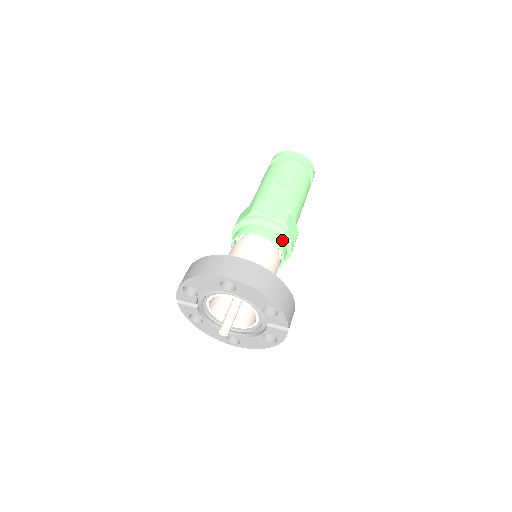
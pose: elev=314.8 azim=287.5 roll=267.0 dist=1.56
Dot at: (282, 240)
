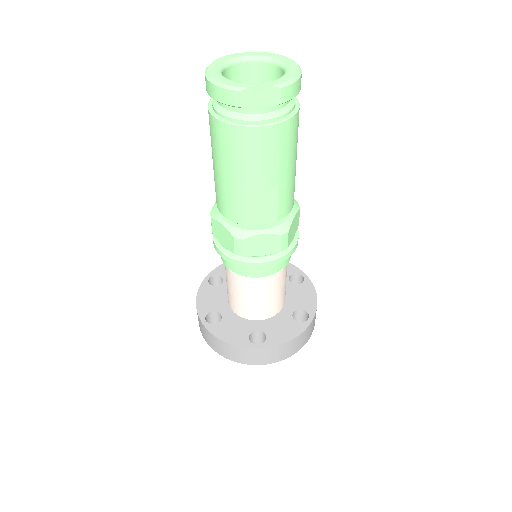
Dot at: occluded
